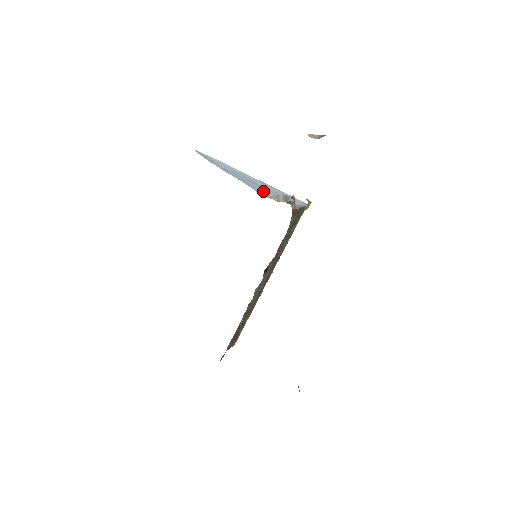
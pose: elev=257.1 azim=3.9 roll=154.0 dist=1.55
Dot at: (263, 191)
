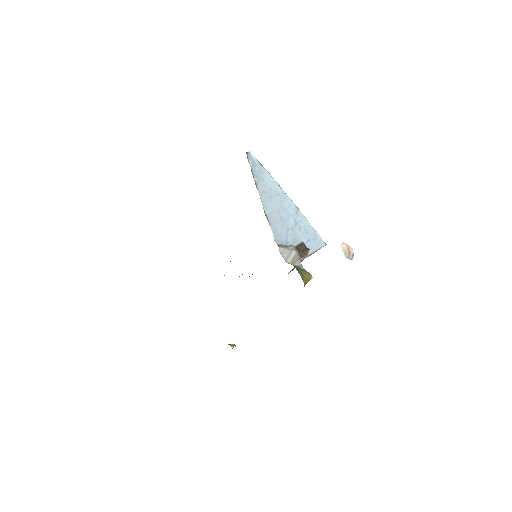
Dot at: (284, 235)
